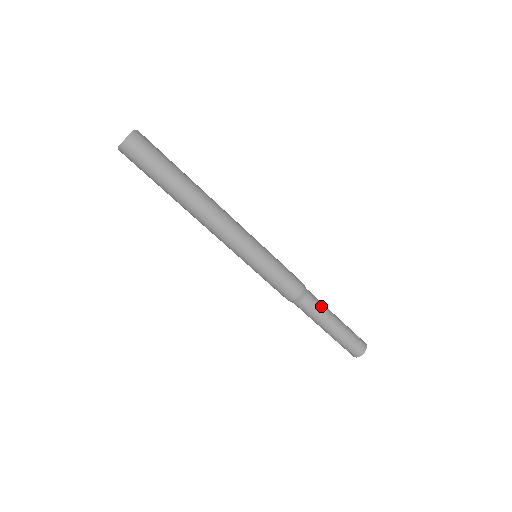
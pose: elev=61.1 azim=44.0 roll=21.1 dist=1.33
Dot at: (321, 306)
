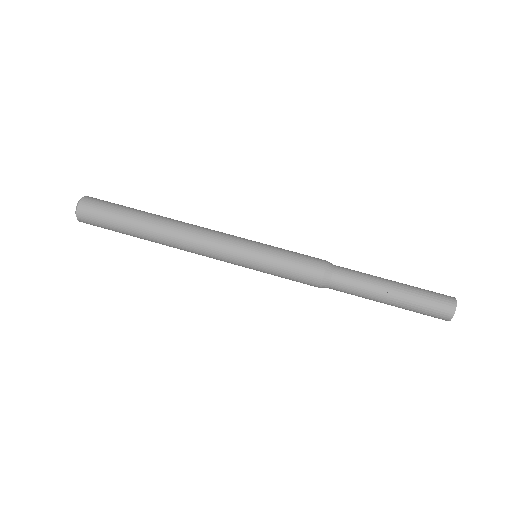
Dot at: (360, 272)
